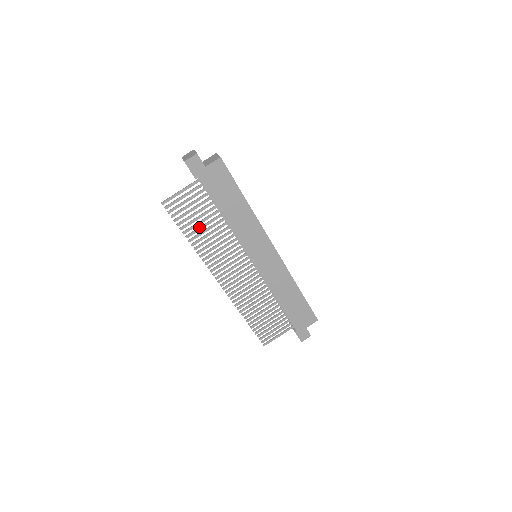
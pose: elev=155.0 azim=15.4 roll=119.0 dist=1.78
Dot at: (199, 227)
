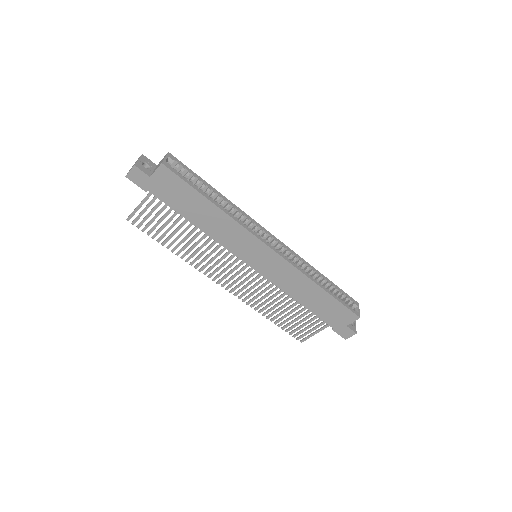
Dot at: (176, 237)
